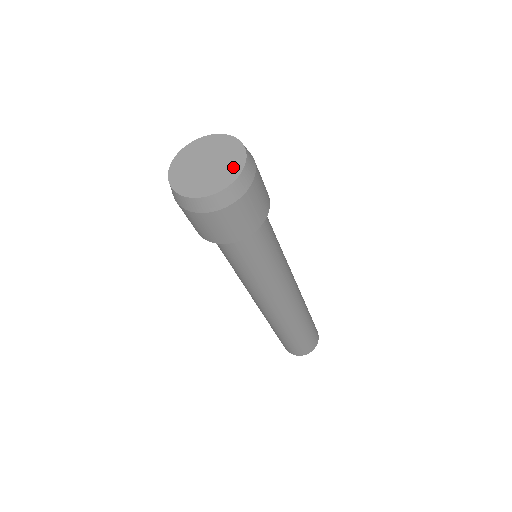
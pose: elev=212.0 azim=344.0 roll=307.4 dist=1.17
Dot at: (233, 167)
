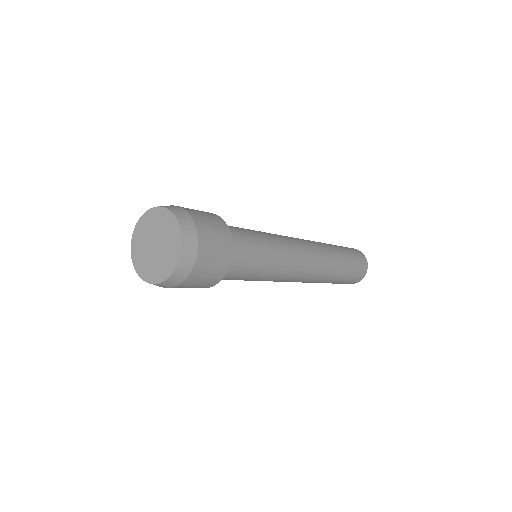
Dot at: (169, 263)
